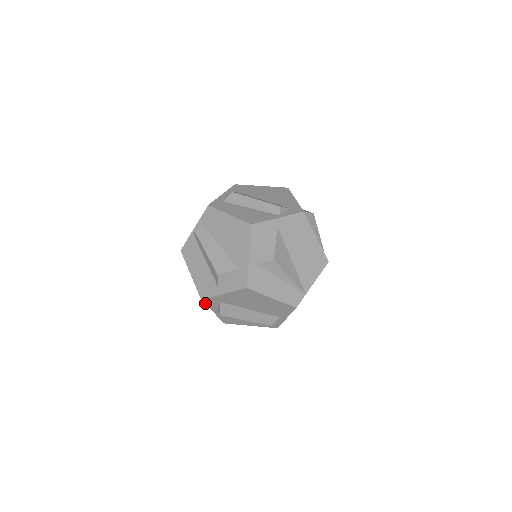
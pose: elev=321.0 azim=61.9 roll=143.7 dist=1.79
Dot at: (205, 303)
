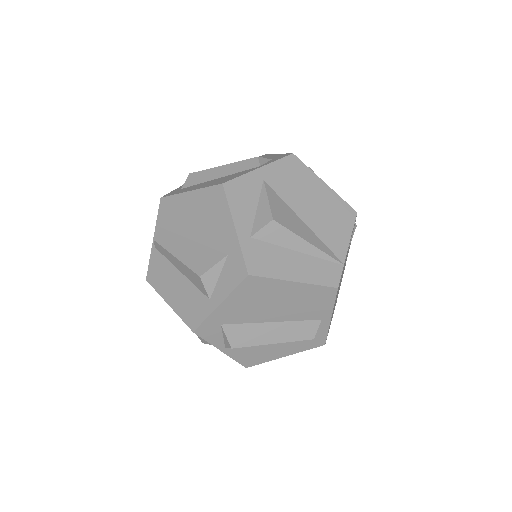
Dot at: (201, 337)
